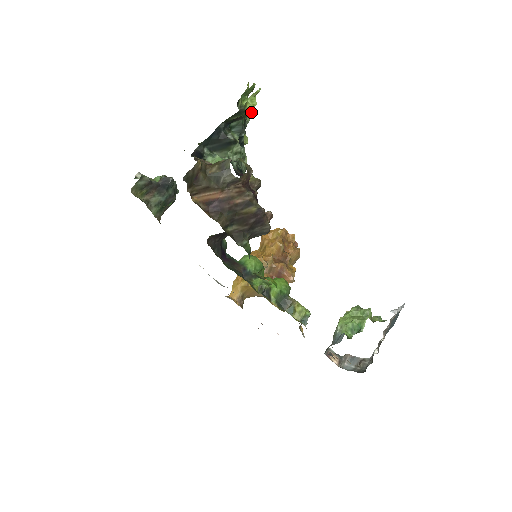
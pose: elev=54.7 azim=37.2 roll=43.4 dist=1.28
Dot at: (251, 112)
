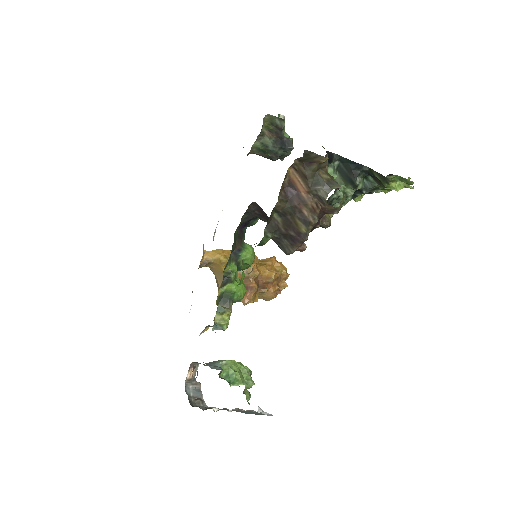
Dot at: (386, 192)
